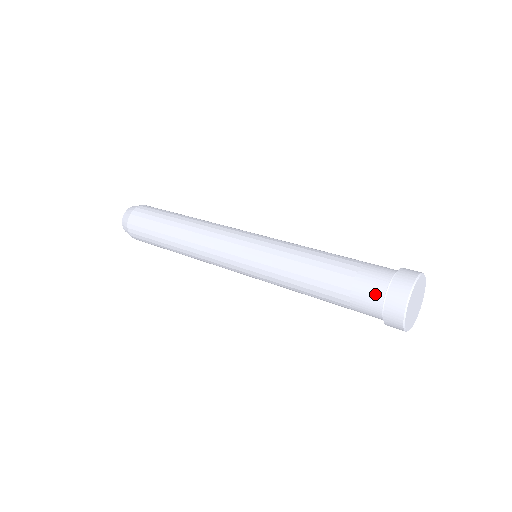
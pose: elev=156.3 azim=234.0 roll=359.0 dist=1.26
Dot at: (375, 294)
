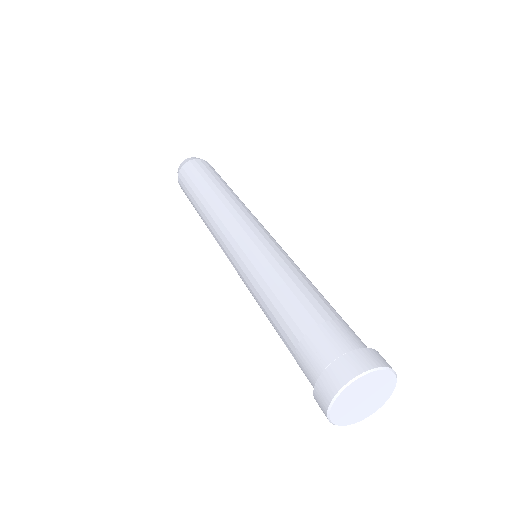
Dot at: (310, 374)
